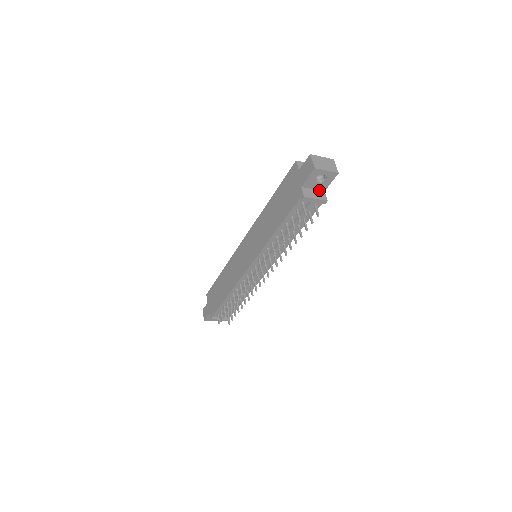
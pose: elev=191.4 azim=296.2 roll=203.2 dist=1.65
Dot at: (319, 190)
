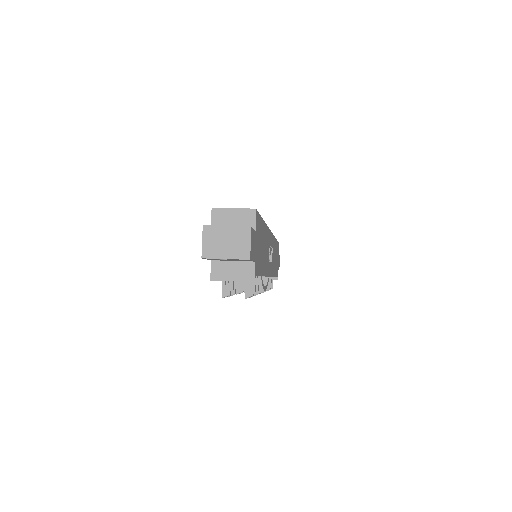
Dot at: (244, 261)
